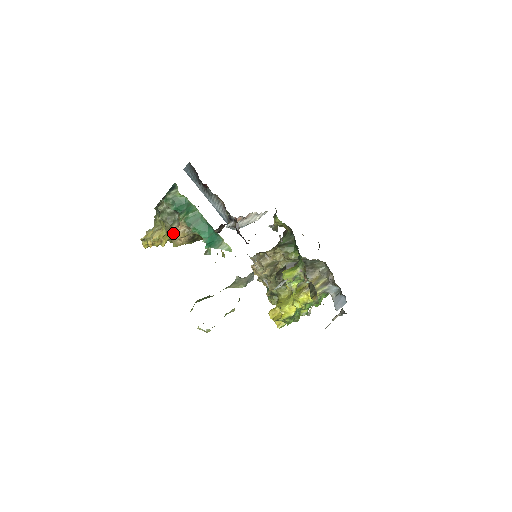
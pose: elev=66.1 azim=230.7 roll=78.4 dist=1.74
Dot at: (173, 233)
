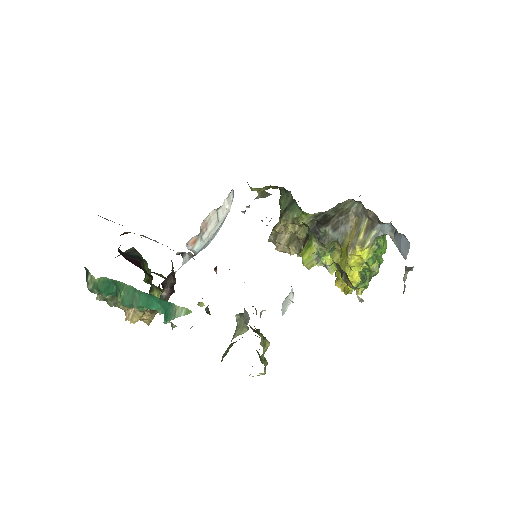
Dot at: occluded
